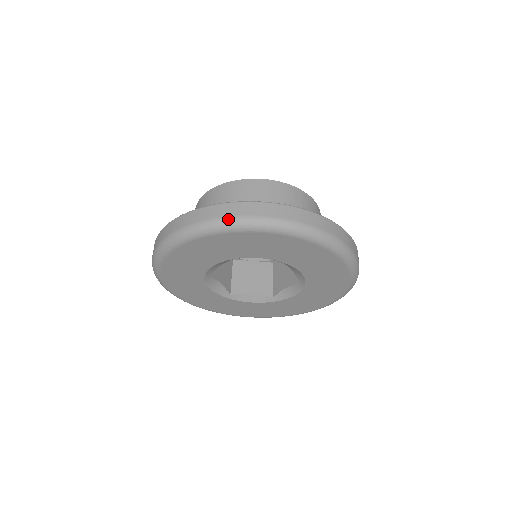
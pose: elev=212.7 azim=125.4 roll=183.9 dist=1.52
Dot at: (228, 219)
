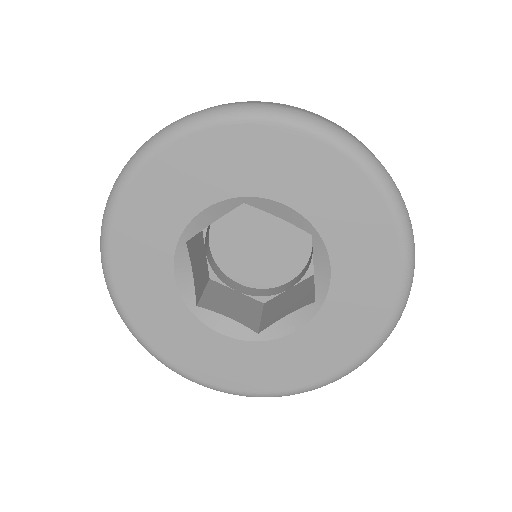
Dot at: (120, 173)
